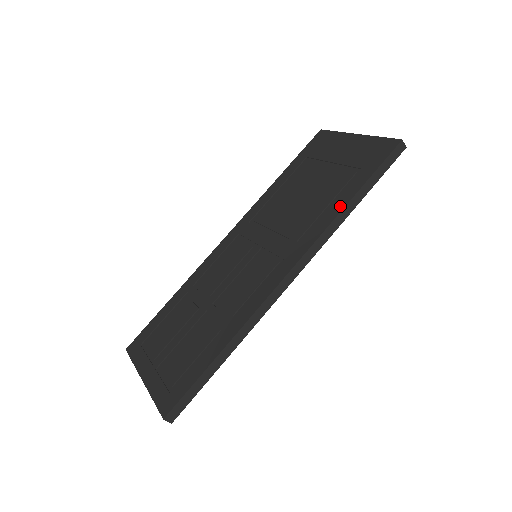
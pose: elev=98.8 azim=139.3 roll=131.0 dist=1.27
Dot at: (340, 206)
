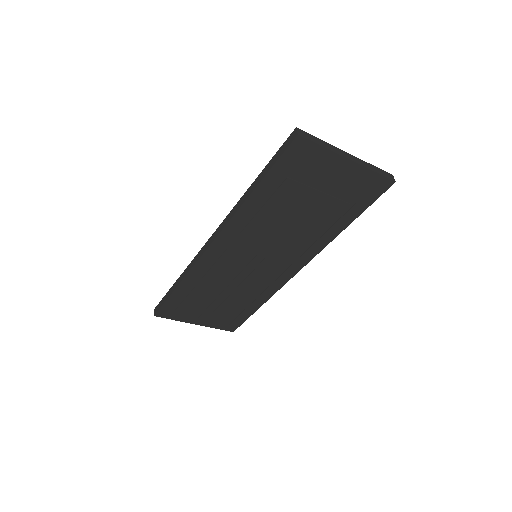
Dot at: (337, 232)
